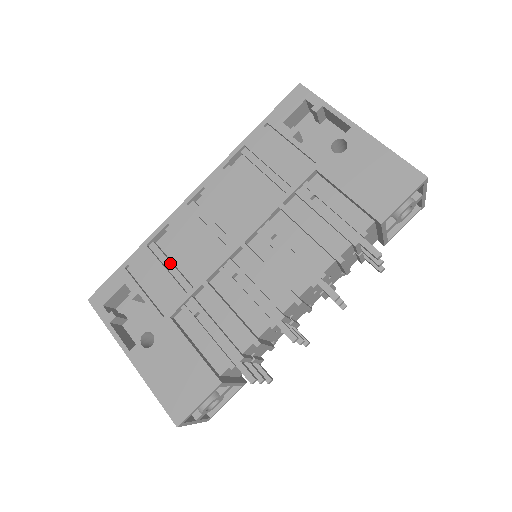
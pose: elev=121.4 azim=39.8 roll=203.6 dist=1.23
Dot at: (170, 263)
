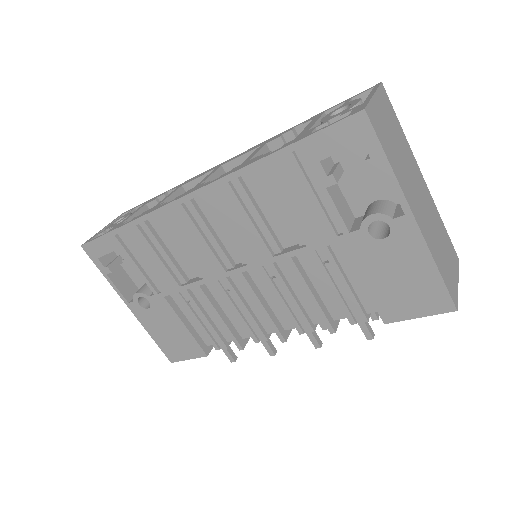
Dot at: (163, 250)
